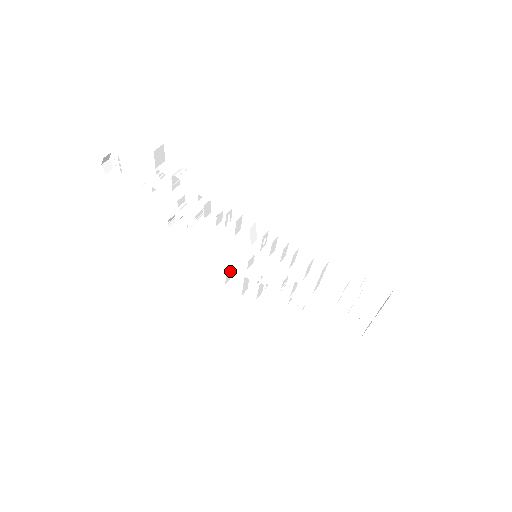
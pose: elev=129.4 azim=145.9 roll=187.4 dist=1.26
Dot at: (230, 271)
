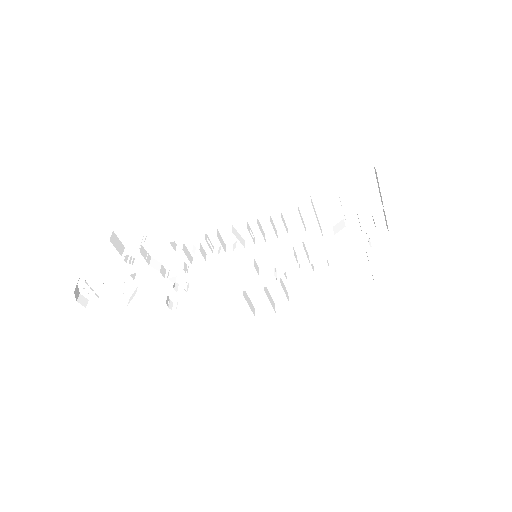
Dot at: (249, 301)
